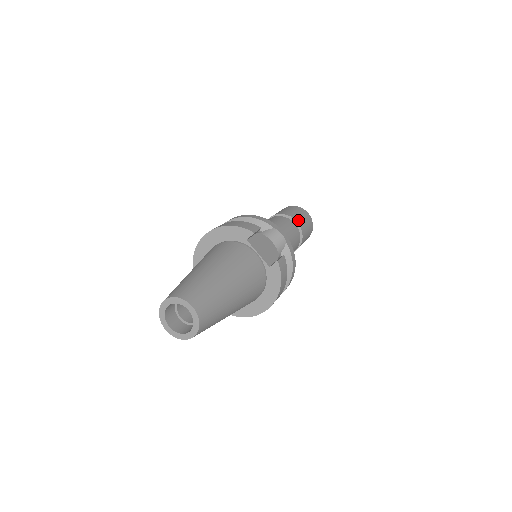
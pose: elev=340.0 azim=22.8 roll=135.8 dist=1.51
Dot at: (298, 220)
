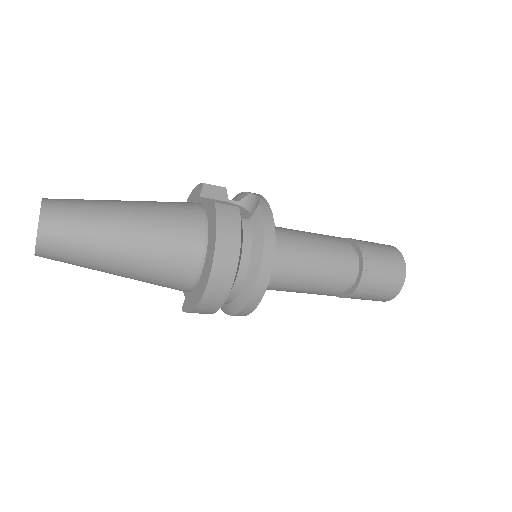
Dot at: (361, 242)
